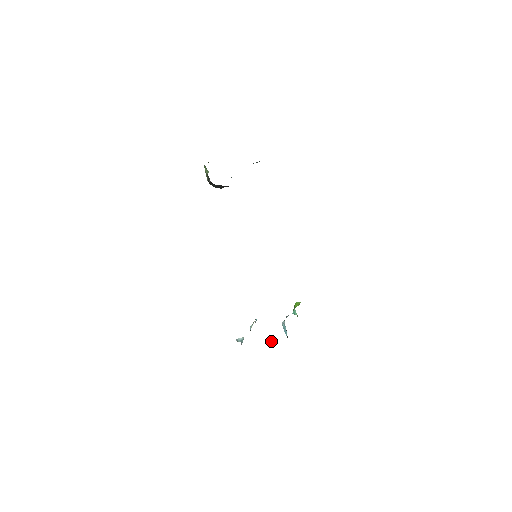
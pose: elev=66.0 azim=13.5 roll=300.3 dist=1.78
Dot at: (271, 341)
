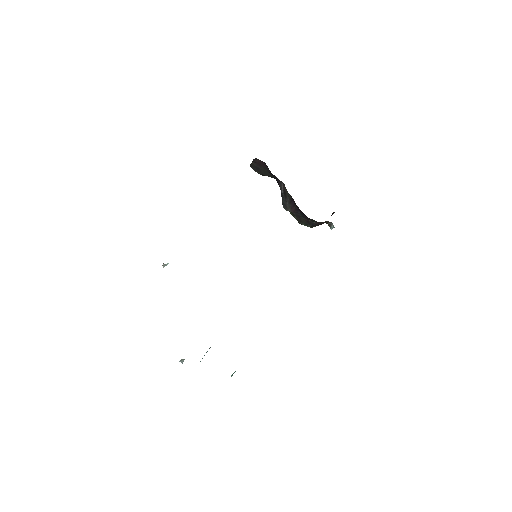
Dot at: (183, 359)
